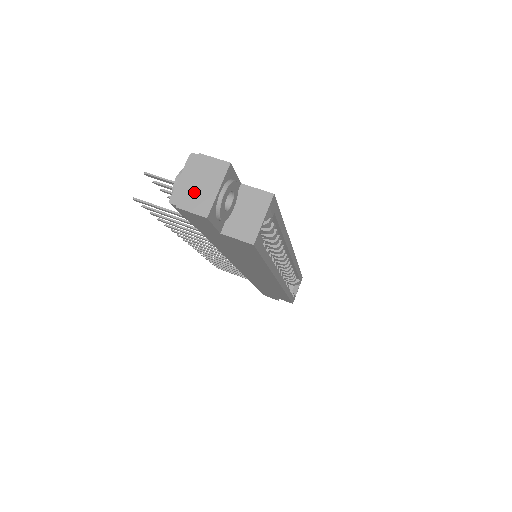
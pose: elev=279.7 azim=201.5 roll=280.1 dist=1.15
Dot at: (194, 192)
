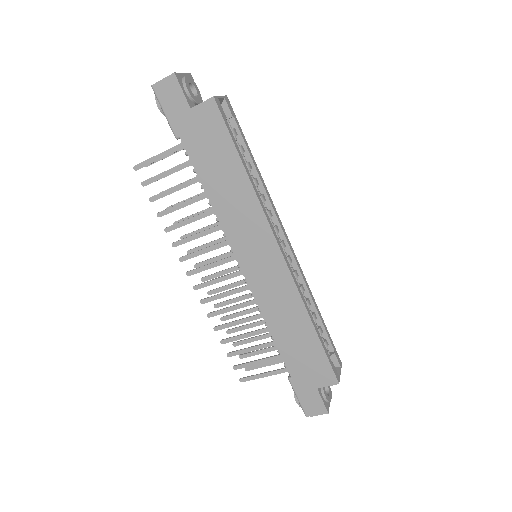
Dot at: occluded
